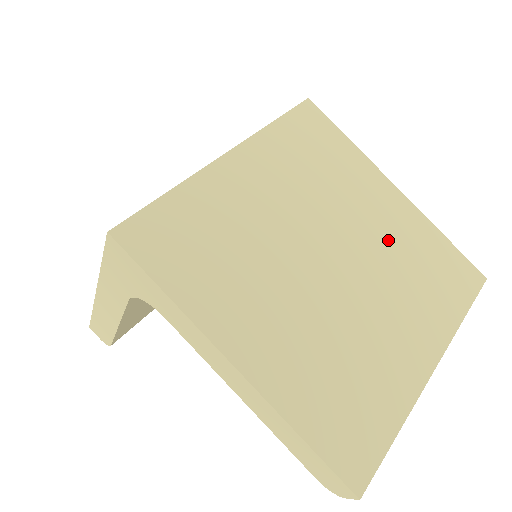
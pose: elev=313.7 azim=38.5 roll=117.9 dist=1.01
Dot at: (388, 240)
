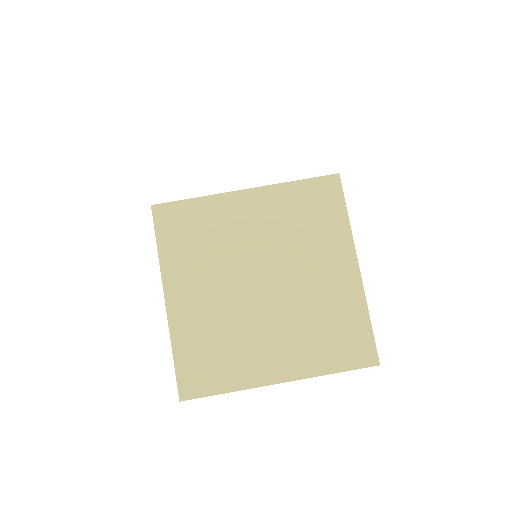
Dot at: (317, 295)
